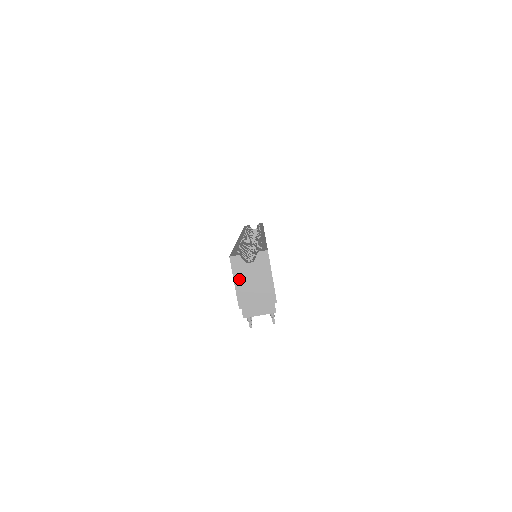
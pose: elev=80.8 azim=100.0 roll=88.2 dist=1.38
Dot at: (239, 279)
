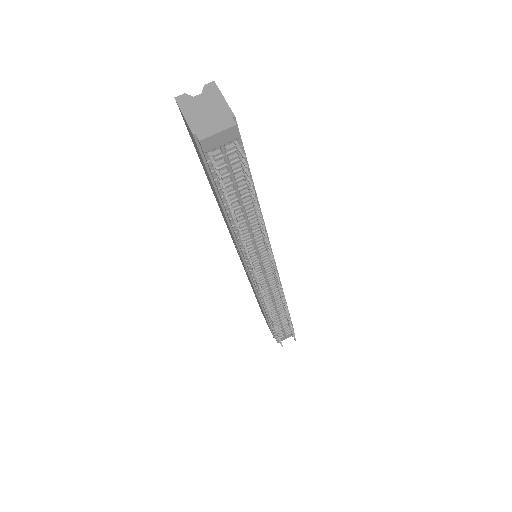
Dot at: (188, 111)
